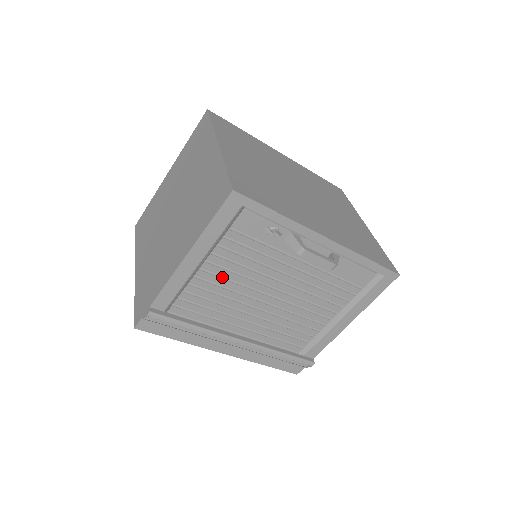
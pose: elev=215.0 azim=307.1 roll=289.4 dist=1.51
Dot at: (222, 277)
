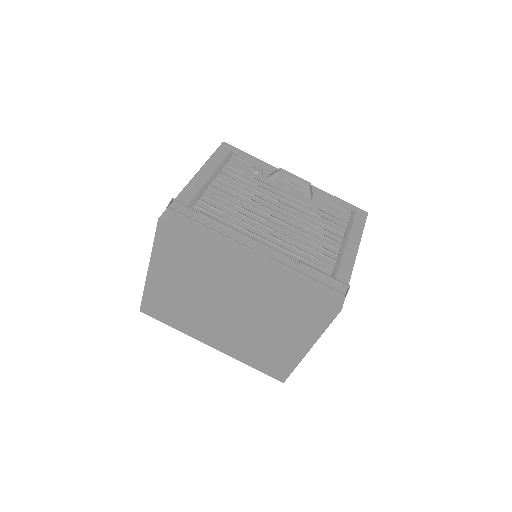
Dot at: (229, 195)
